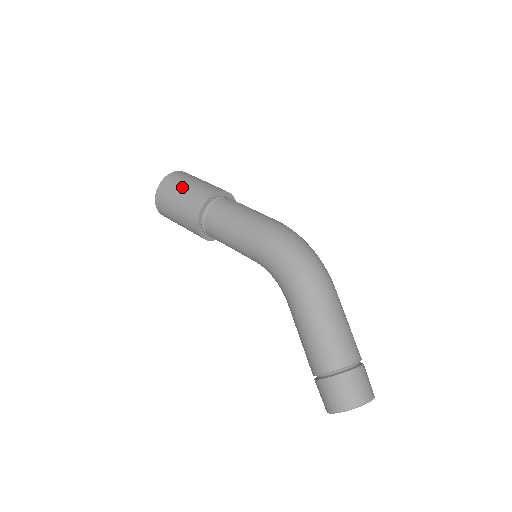
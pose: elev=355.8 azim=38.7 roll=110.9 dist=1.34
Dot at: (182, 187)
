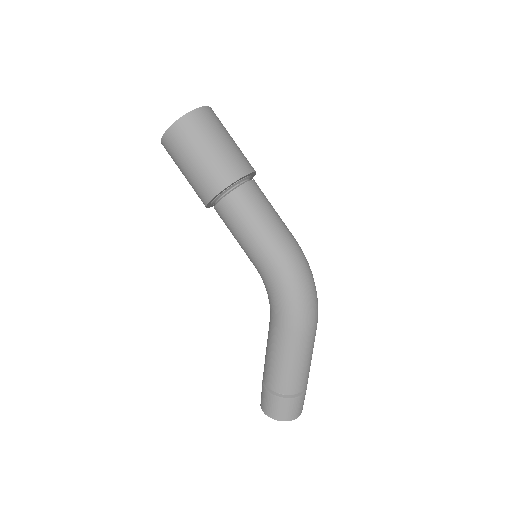
Dot at: (207, 144)
